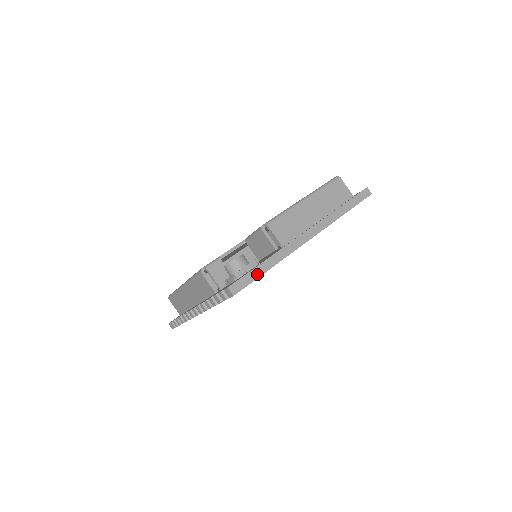
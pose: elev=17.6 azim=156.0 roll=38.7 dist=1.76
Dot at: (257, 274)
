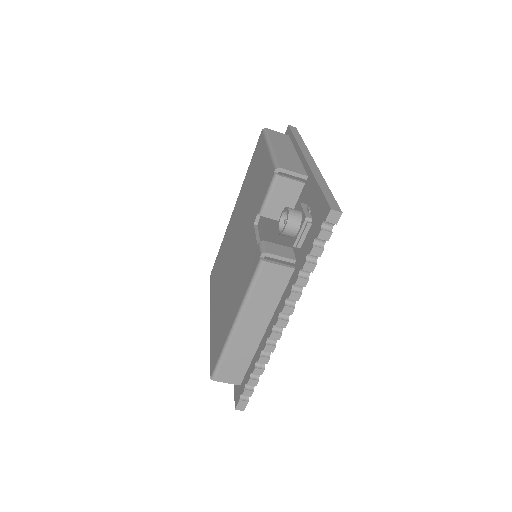
Dot at: (328, 193)
